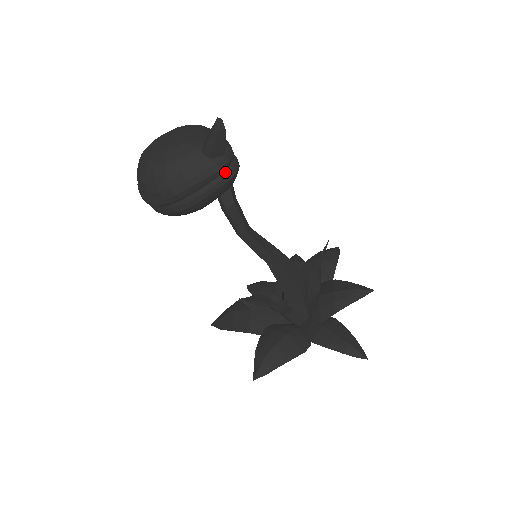
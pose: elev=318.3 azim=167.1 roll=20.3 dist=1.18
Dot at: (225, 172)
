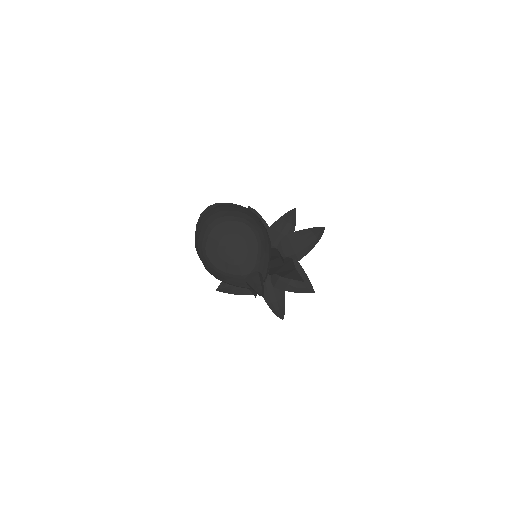
Dot at: occluded
